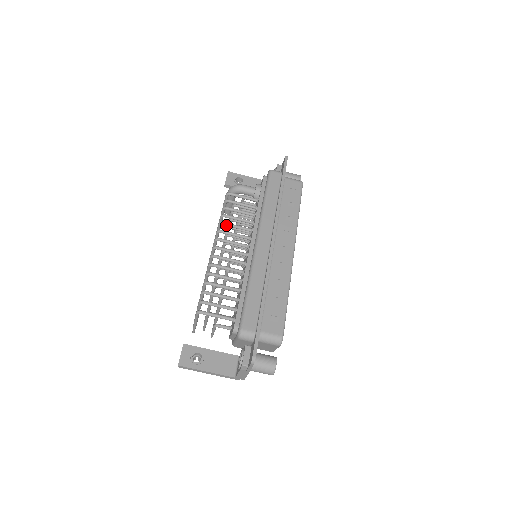
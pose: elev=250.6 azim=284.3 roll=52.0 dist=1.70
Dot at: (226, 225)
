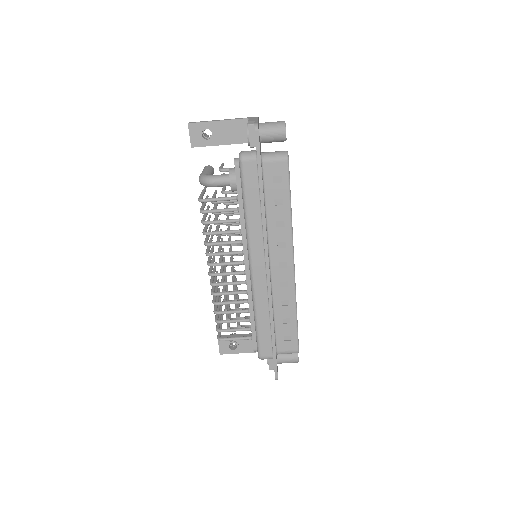
Dot at: occluded
